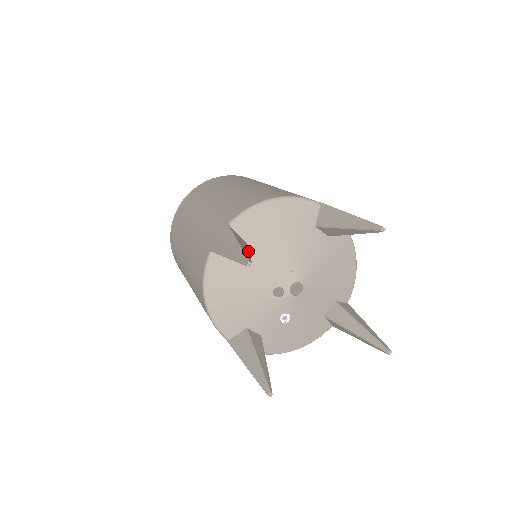
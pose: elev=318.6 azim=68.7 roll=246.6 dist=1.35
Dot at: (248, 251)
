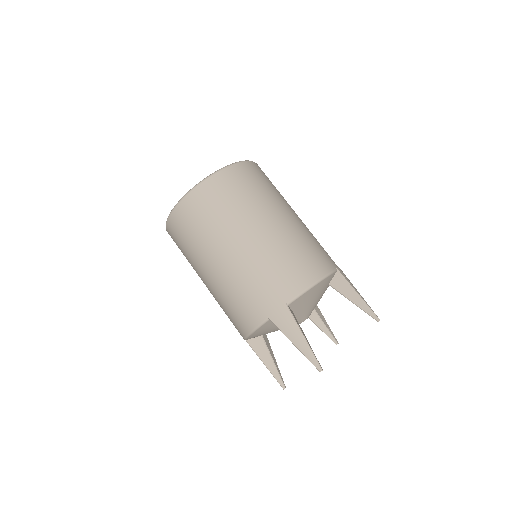
Dot at: occluded
